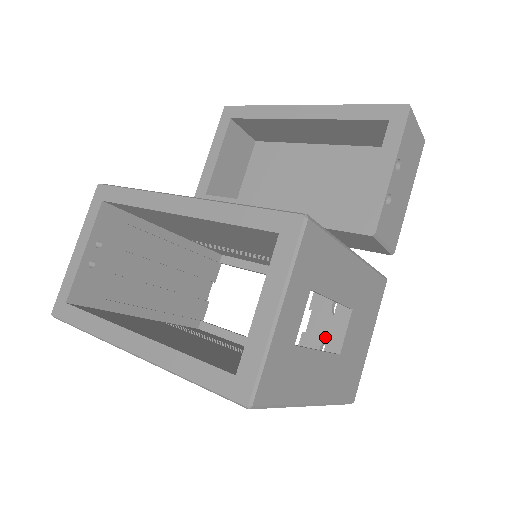
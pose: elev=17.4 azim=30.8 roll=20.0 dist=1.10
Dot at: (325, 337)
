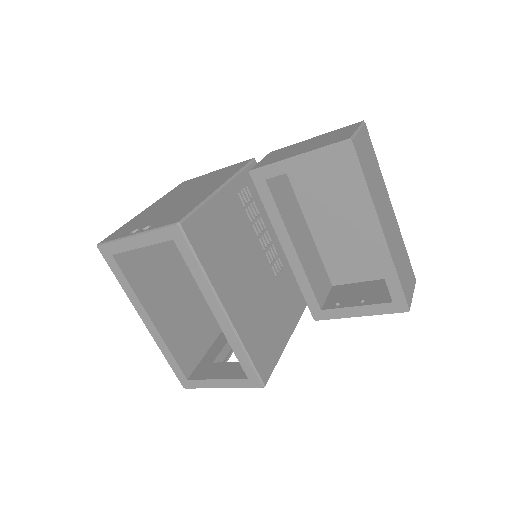
Dot at: occluded
